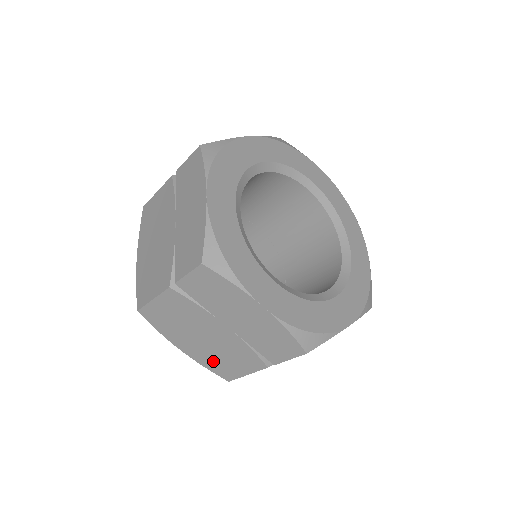
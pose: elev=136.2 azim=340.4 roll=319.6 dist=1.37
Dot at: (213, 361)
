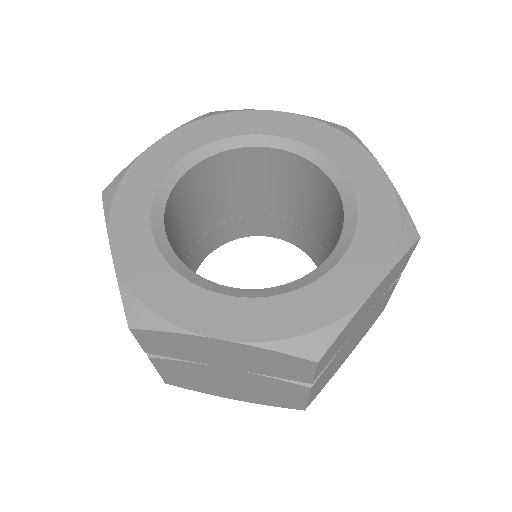
Dot at: occluded
